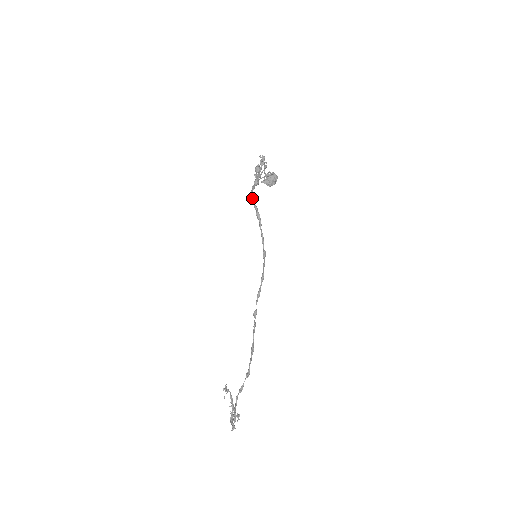
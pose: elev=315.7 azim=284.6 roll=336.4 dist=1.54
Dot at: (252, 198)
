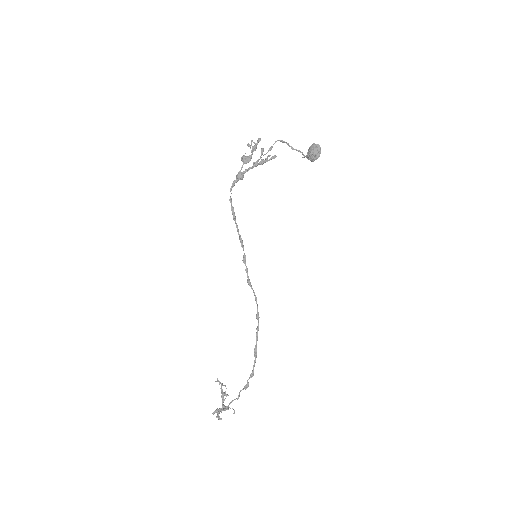
Dot at: (230, 197)
